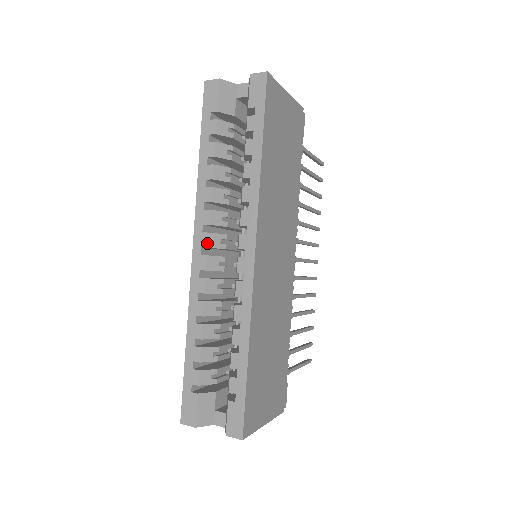
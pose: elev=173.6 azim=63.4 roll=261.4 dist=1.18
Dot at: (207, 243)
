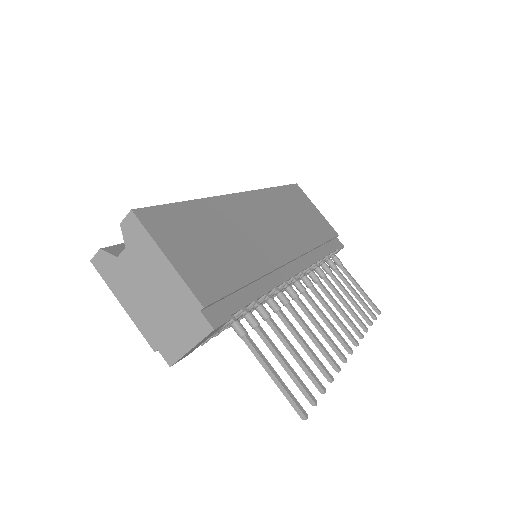
Dot at: occluded
